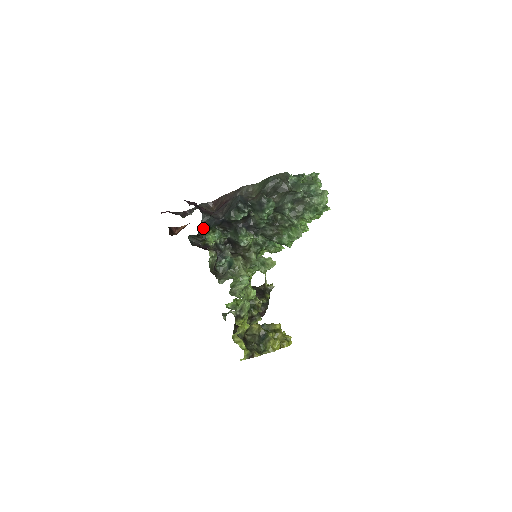
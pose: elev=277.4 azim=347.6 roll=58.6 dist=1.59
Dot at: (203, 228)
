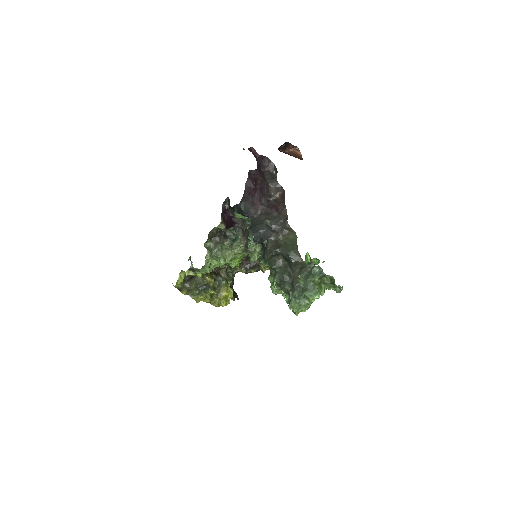
Dot at: (234, 208)
